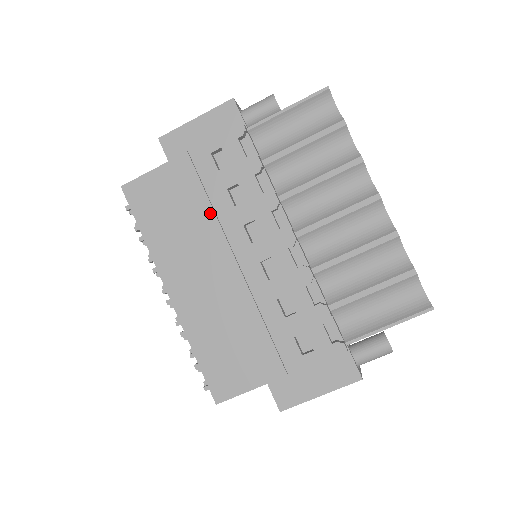
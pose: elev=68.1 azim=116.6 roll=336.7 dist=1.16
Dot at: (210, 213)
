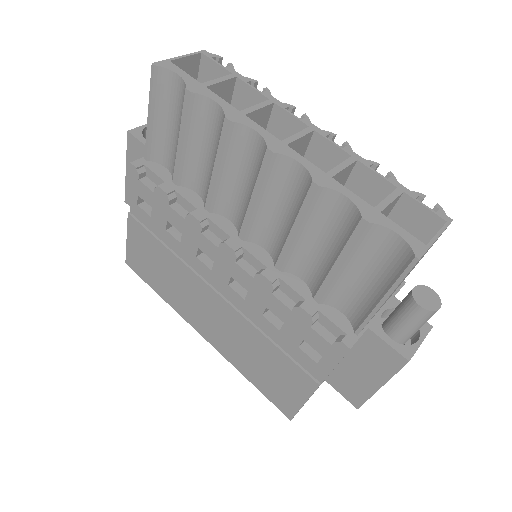
Dot at: (173, 257)
